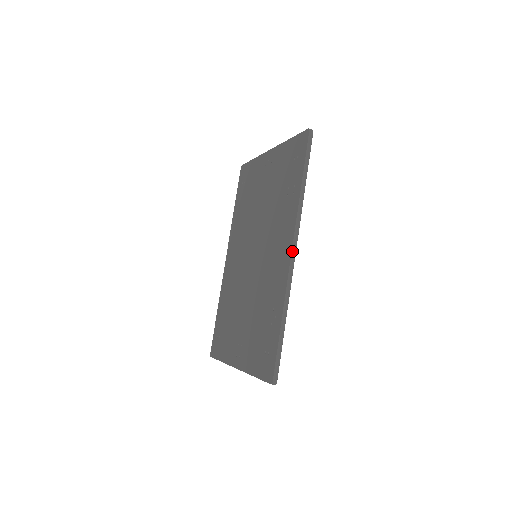
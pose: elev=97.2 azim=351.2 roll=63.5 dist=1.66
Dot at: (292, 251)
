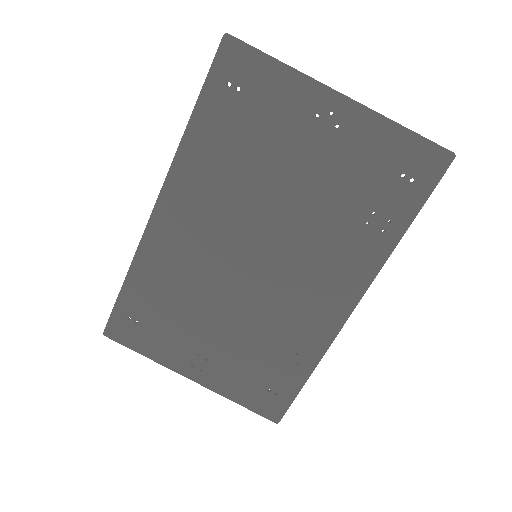
Dot at: occluded
